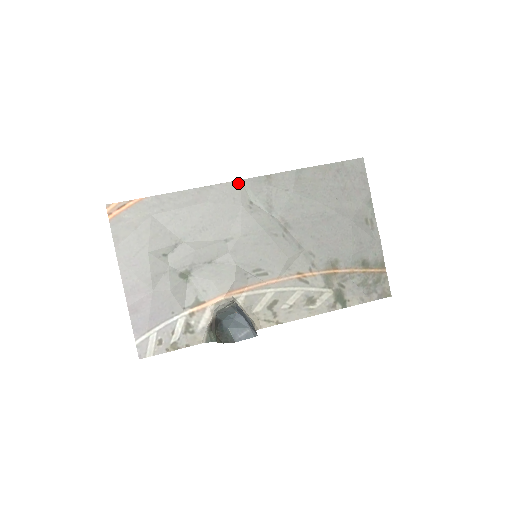
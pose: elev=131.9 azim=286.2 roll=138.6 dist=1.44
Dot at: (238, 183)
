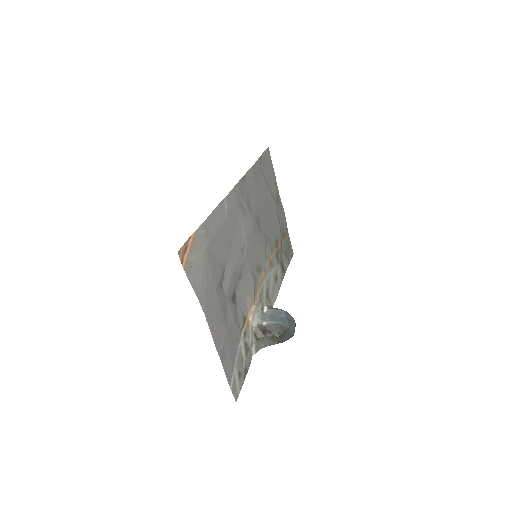
Dot at: (234, 190)
